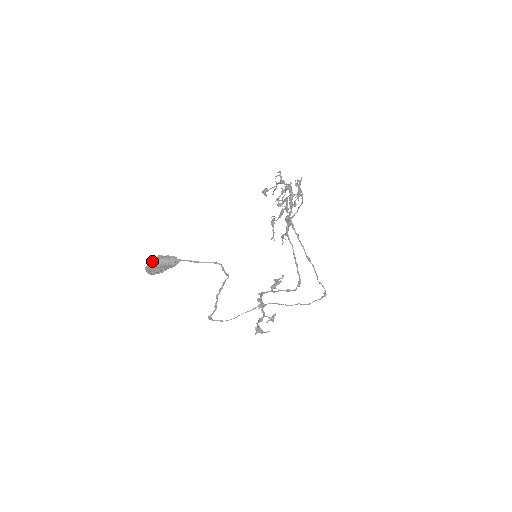
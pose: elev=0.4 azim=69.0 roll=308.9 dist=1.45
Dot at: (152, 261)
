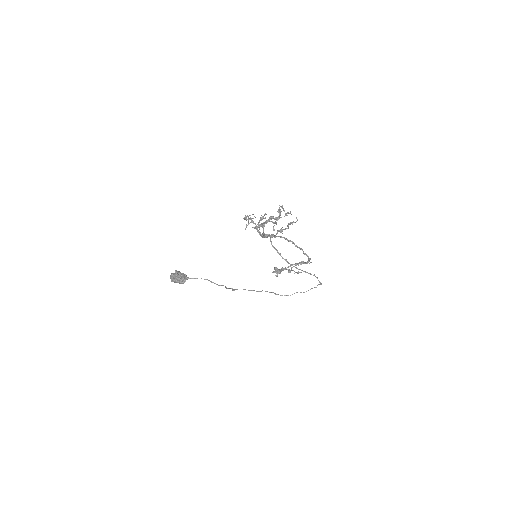
Dot at: (170, 278)
